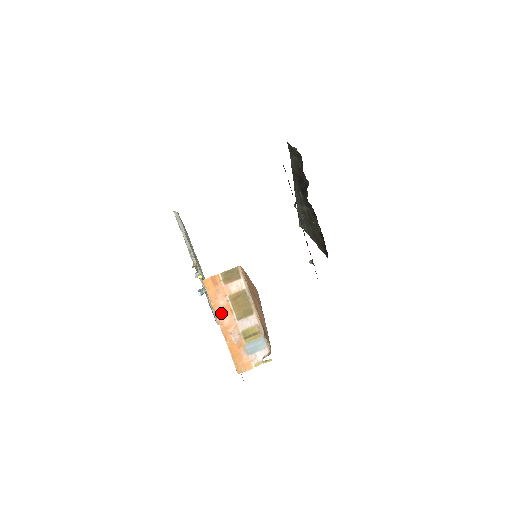
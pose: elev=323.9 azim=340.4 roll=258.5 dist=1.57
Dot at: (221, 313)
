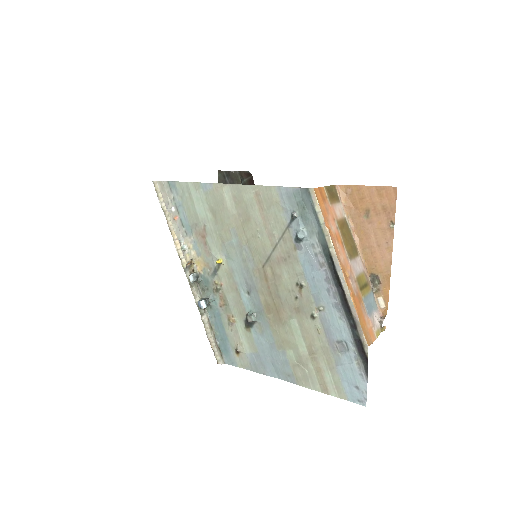
Dot at: (335, 244)
